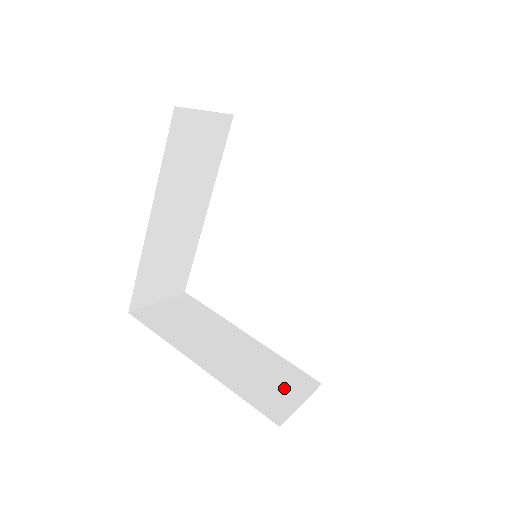
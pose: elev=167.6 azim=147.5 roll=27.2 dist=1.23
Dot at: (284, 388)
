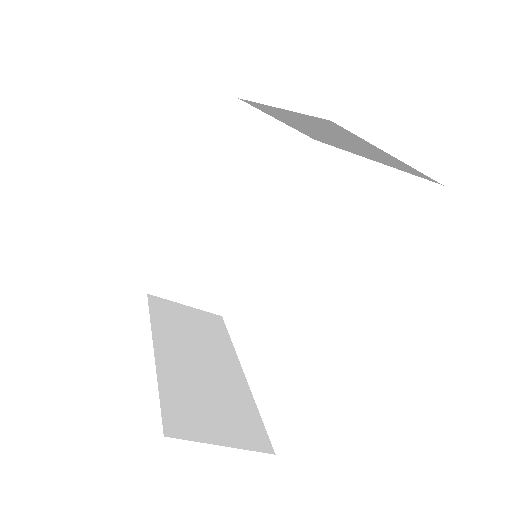
Dot at: (220, 422)
